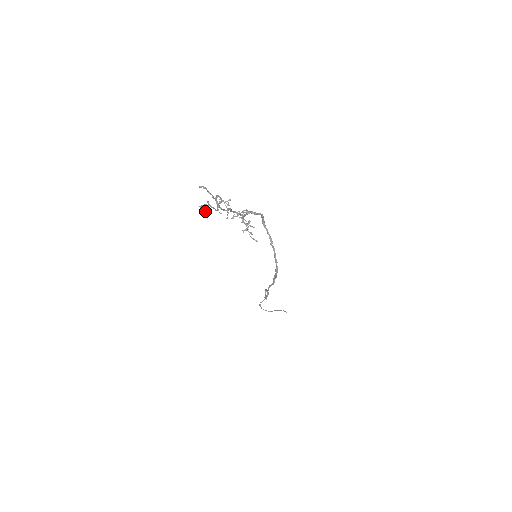
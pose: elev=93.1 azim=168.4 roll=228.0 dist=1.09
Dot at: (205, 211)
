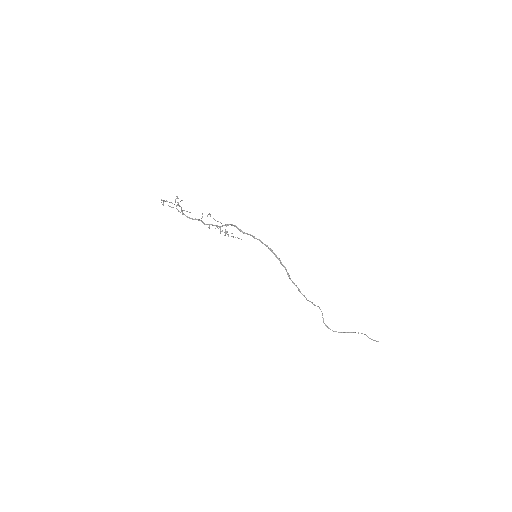
Dot at: occluded
